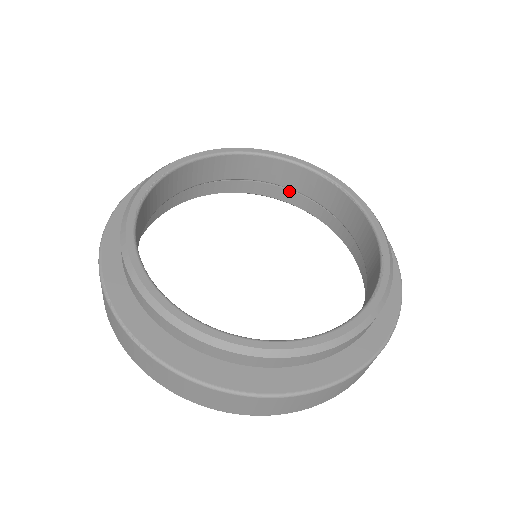
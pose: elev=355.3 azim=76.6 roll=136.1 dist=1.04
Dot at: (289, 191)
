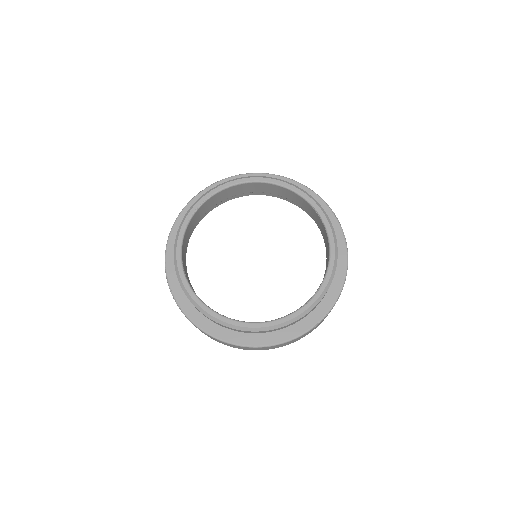
Dot at: occluded
